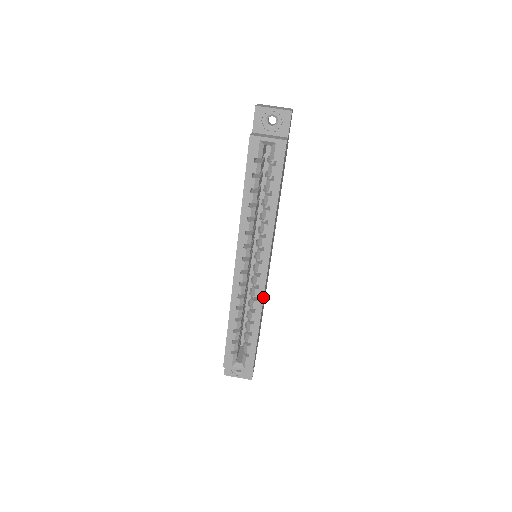
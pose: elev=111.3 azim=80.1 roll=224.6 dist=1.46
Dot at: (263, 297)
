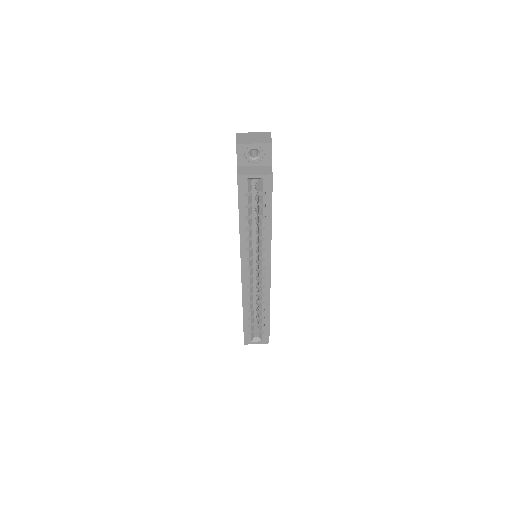
Dot at: occluded
